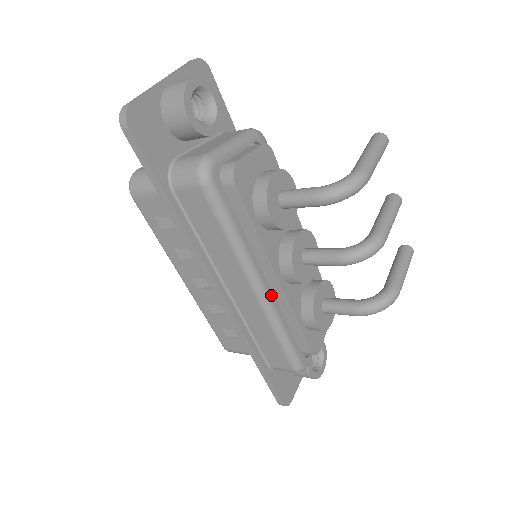
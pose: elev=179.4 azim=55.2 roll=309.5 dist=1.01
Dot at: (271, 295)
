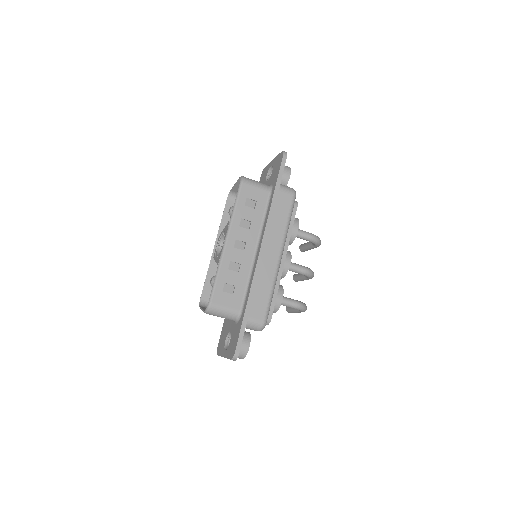
Dot at: (279, 266)
